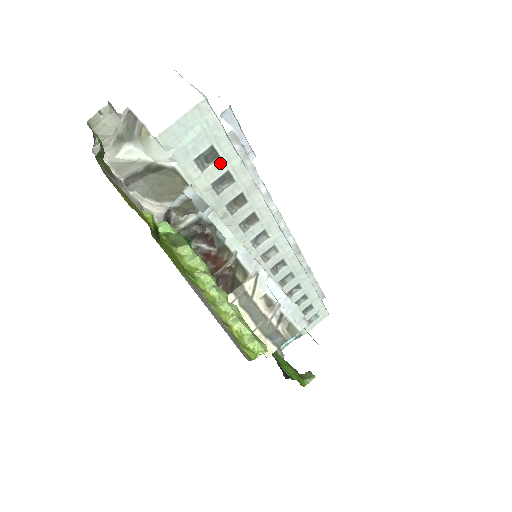
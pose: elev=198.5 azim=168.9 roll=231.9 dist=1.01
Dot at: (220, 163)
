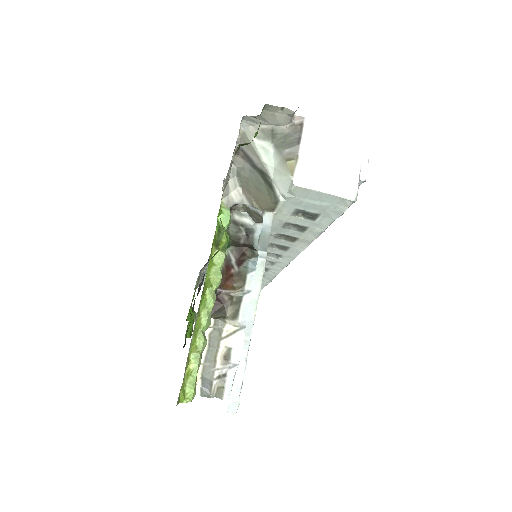
Dot at: (309, 221)
